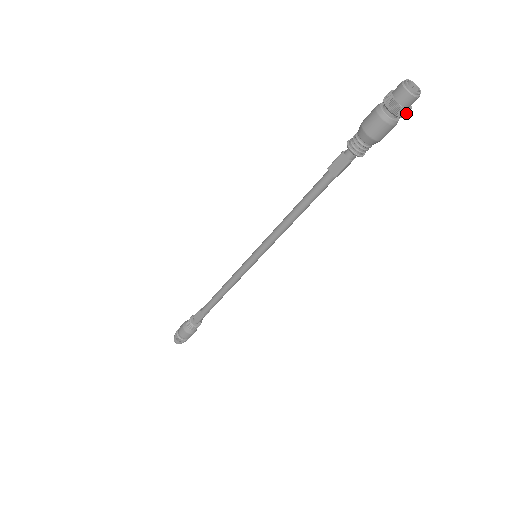
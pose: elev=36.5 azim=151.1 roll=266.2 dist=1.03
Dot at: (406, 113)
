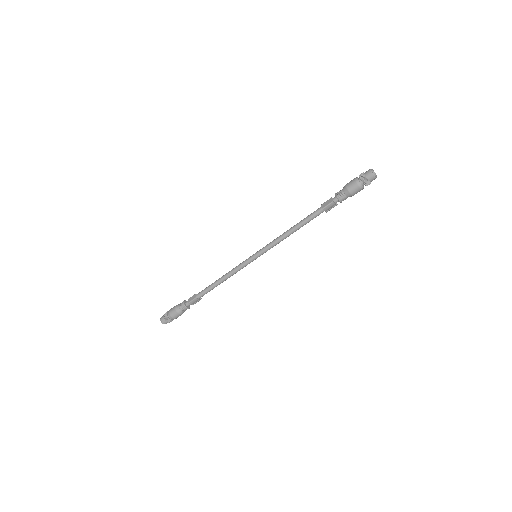
Dot at: (367, 183)
